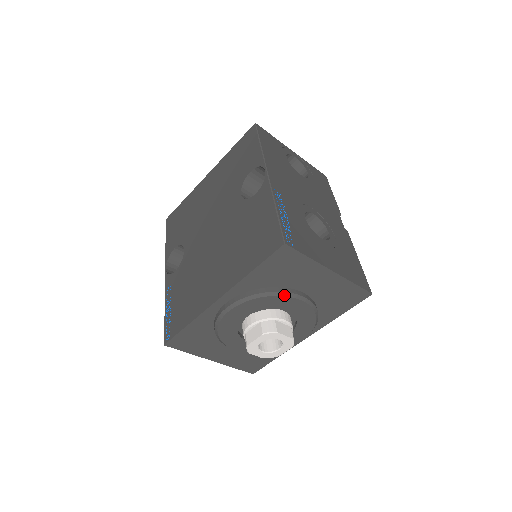
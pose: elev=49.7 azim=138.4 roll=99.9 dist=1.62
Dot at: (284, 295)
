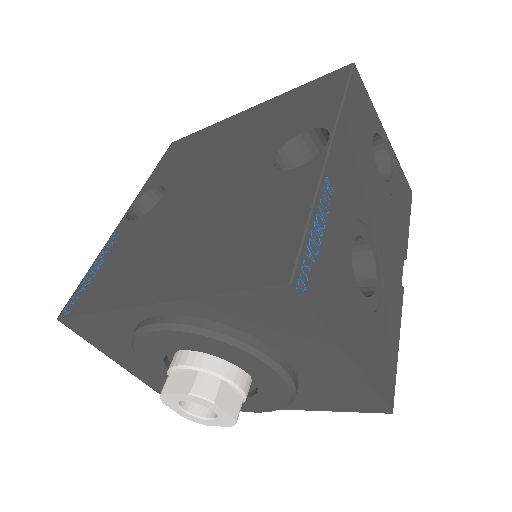
Dot at: (253, 353)
